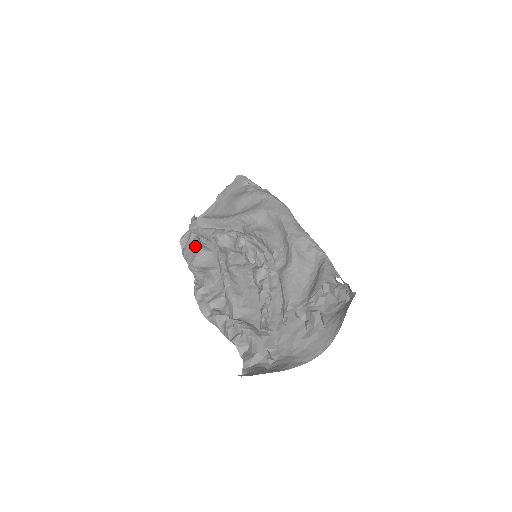
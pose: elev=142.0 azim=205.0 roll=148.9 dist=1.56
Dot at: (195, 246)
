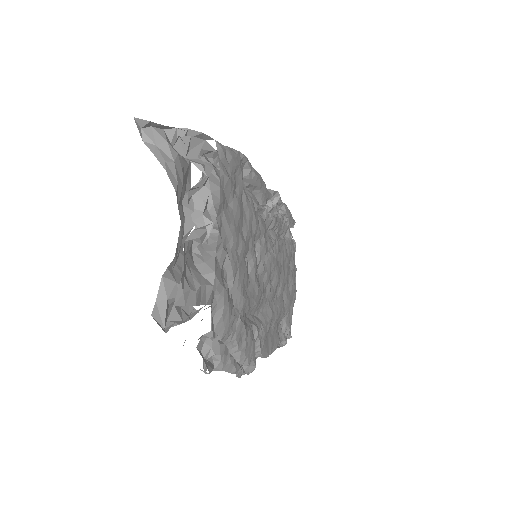
Dot at: occluded
